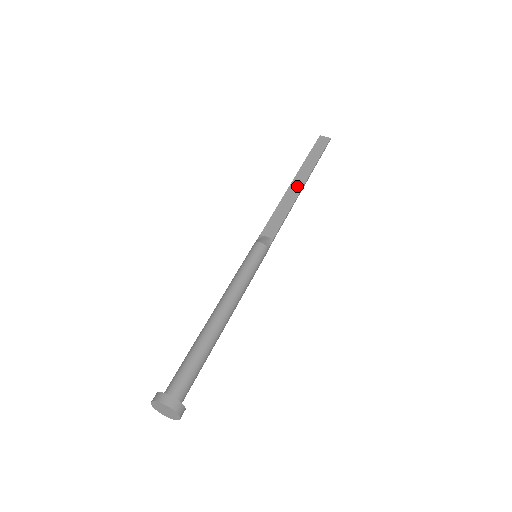
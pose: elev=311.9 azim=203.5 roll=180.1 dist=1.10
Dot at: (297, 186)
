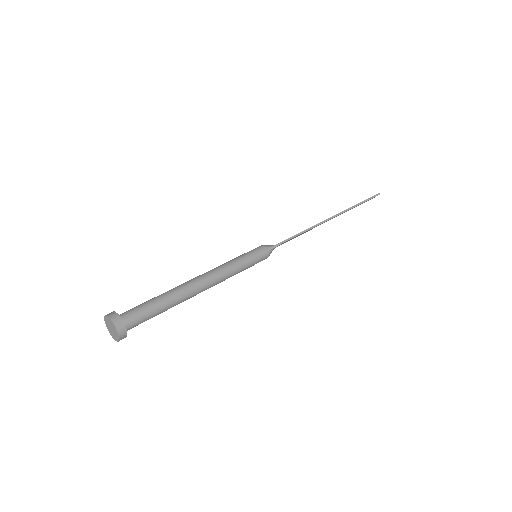
Dot at: occluded
